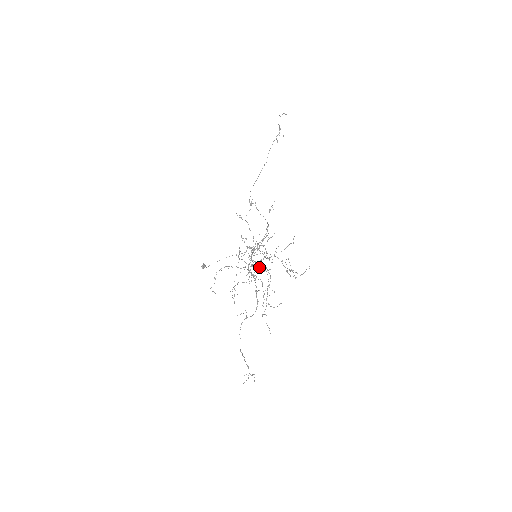
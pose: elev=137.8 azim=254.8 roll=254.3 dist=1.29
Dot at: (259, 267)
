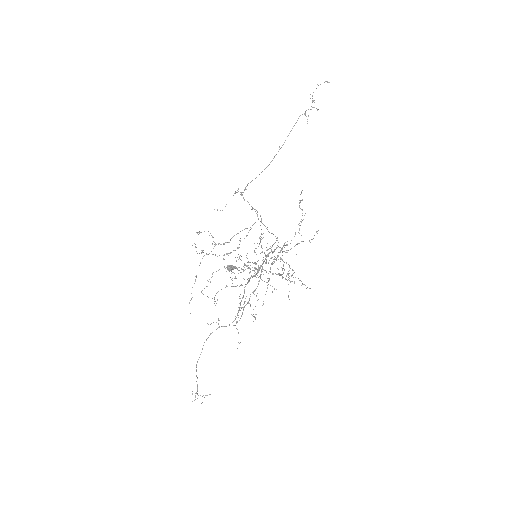
Dot at: occluded
